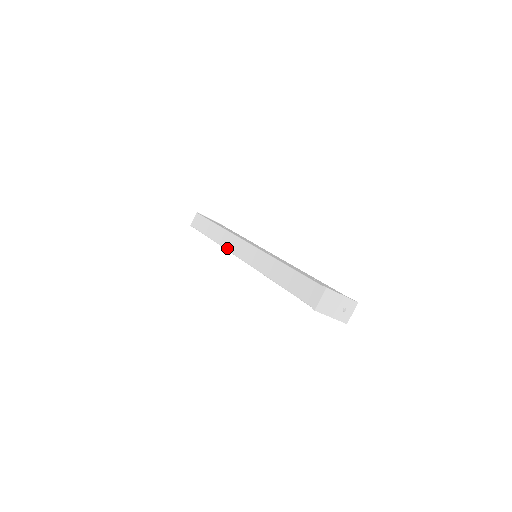
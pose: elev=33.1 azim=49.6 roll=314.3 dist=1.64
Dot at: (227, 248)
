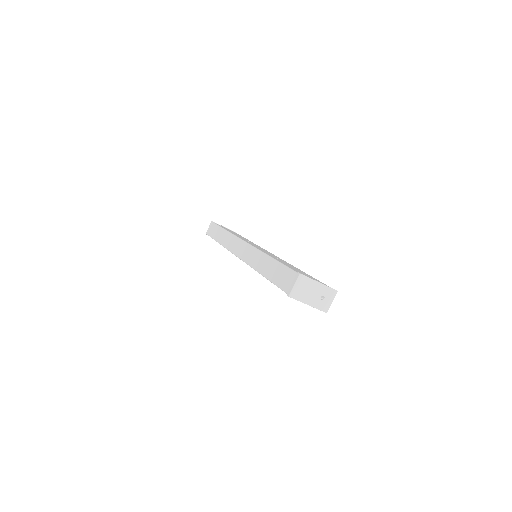
Dot at: (230, 249)
